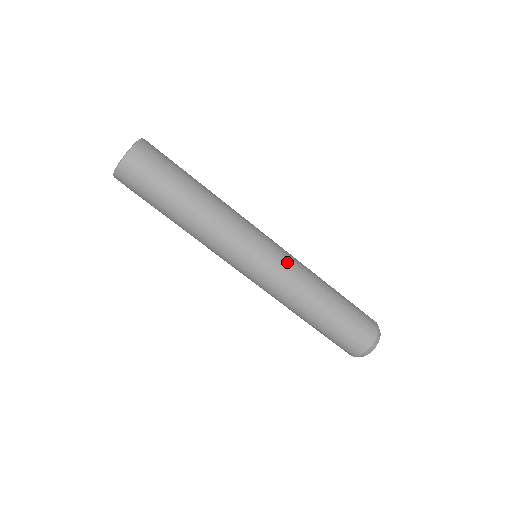
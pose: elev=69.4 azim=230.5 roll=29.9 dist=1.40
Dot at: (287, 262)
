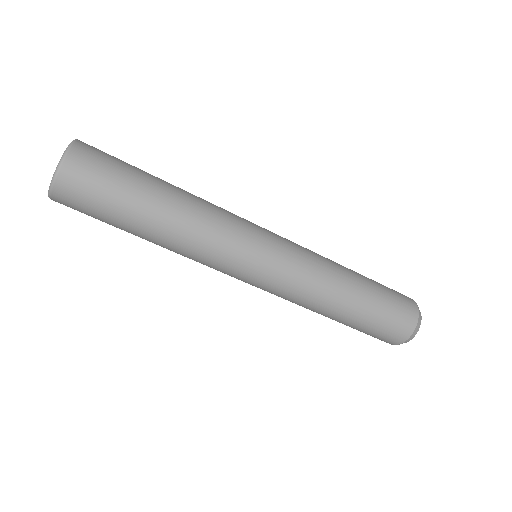
Dot at: (297, 256)
